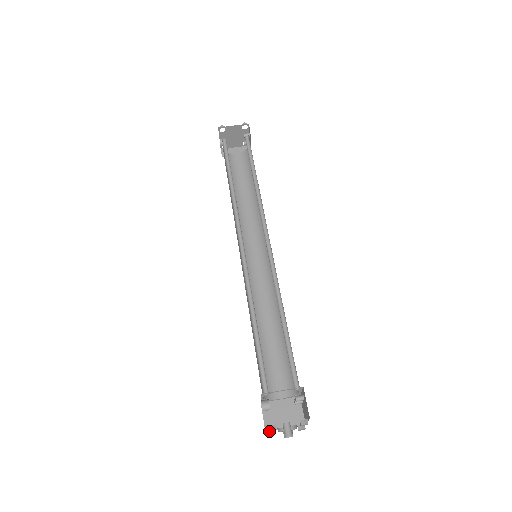
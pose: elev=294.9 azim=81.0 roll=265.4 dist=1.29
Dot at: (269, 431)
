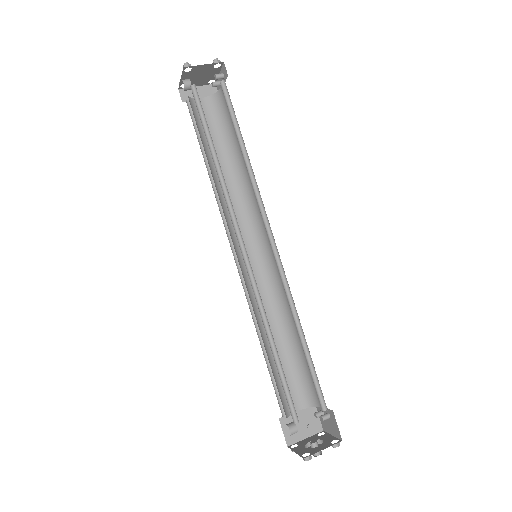
Dot at: (294, 448)
